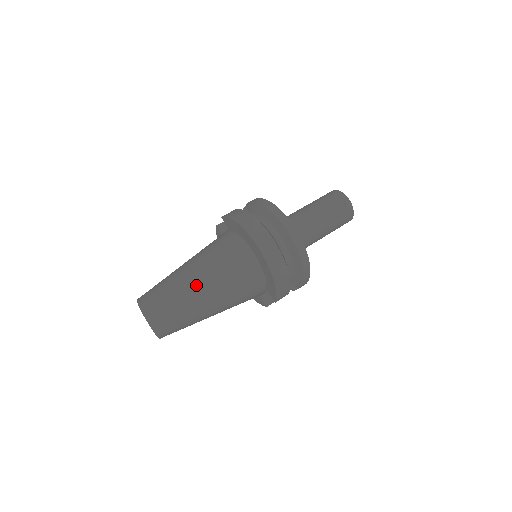
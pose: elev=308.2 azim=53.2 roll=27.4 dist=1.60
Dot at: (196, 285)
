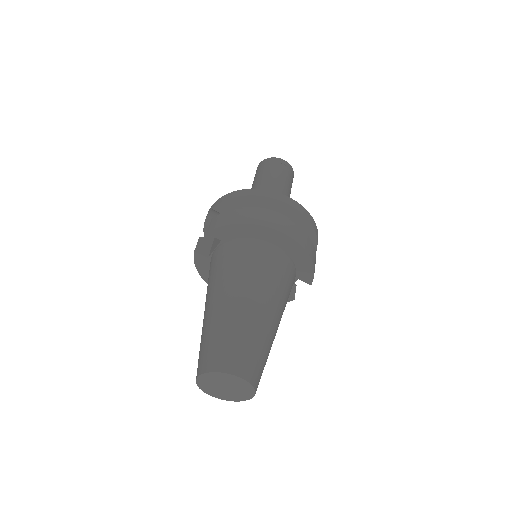
Dot at: (253, 311)
